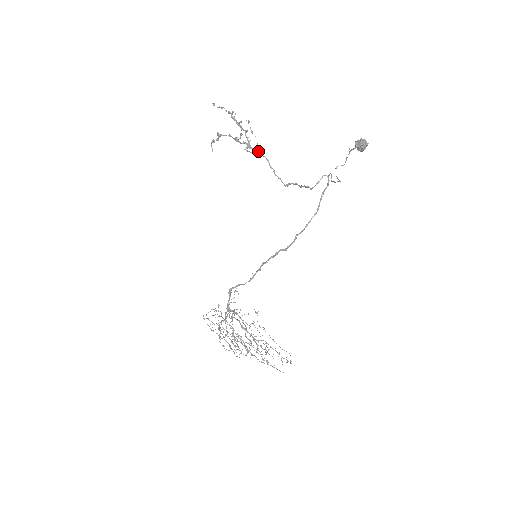
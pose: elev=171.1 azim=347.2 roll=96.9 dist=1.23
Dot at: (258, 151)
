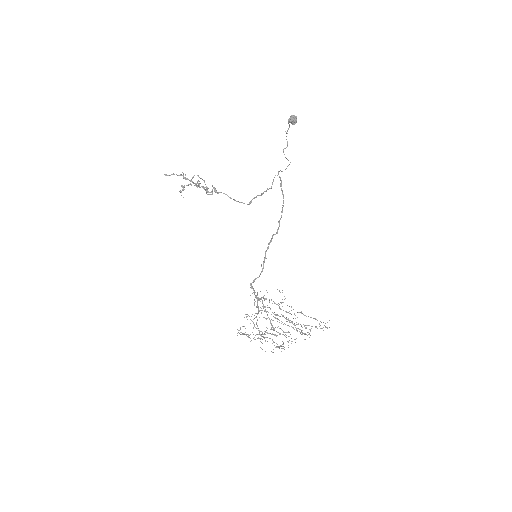
Dot at: (216, 191)
